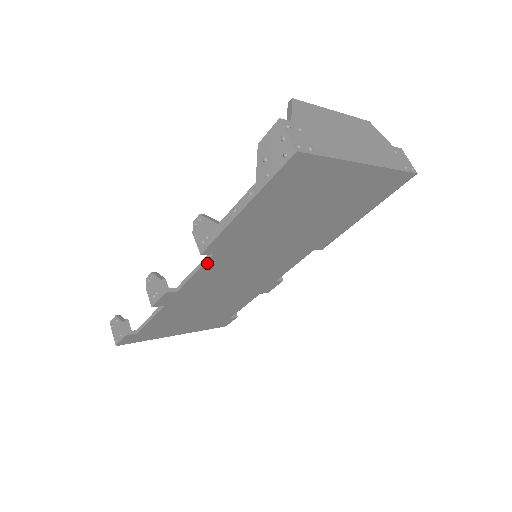
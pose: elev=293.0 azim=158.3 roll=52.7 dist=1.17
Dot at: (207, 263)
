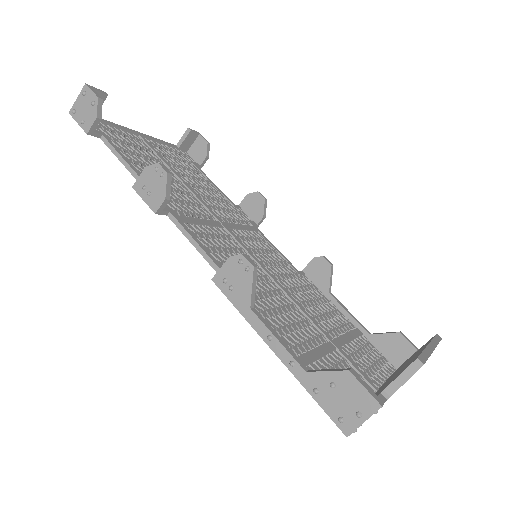
Dot at: (211, 263)
